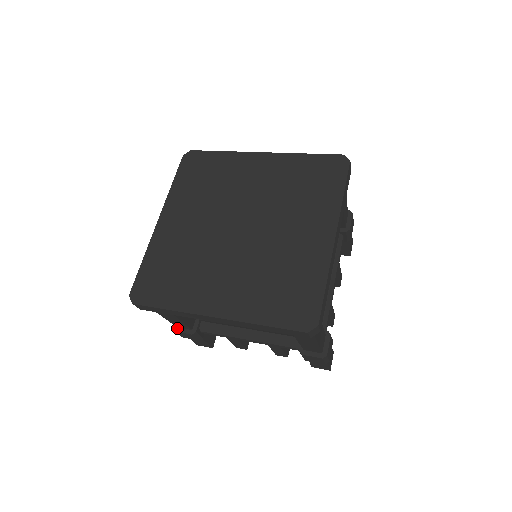
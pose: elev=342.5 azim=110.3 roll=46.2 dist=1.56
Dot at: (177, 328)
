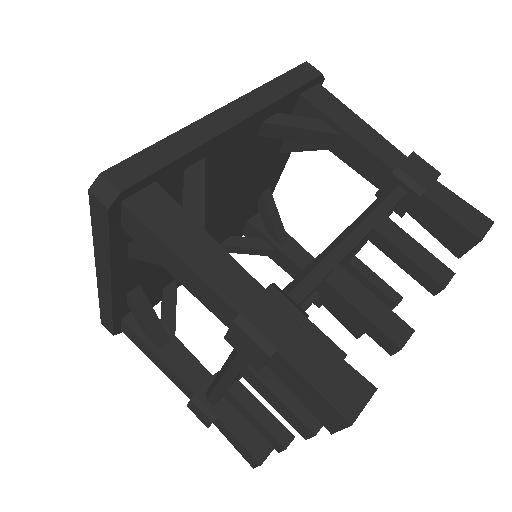
Dot at: occluded
